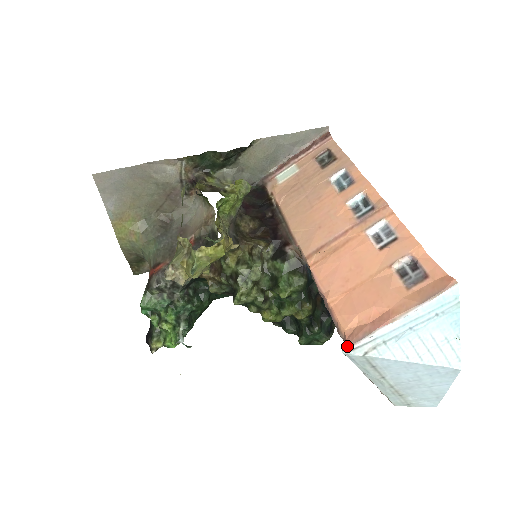
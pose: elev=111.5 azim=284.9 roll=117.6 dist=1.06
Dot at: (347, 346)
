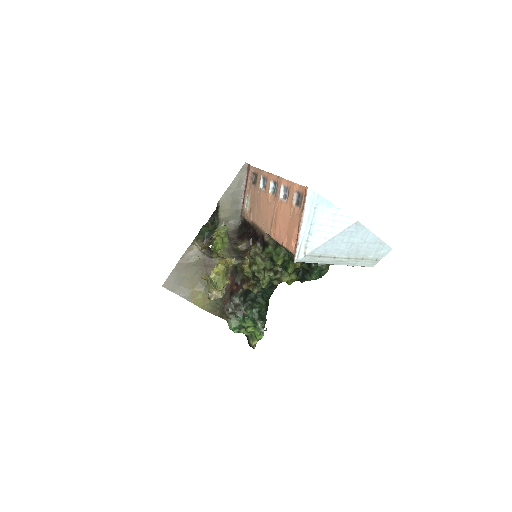
Dot at: (294, 258)
